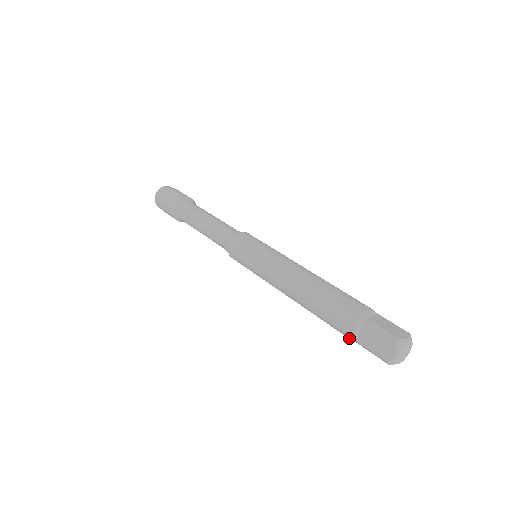
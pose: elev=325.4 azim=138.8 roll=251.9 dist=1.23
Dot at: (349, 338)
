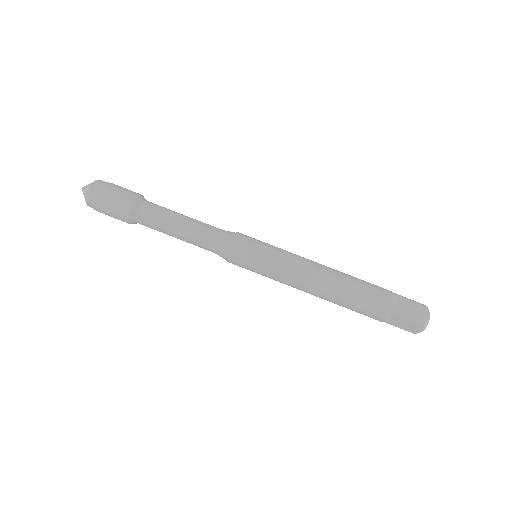
Dot at: occluded
